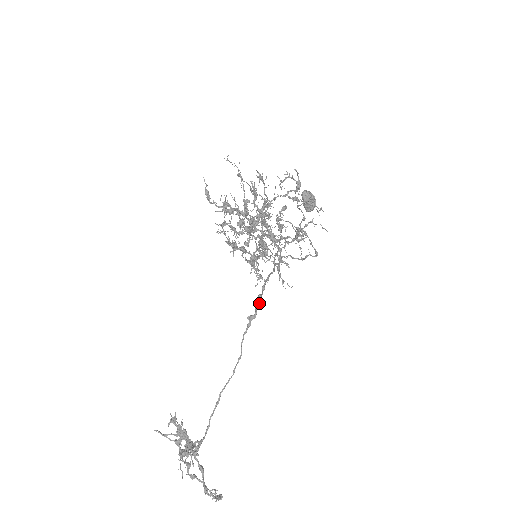
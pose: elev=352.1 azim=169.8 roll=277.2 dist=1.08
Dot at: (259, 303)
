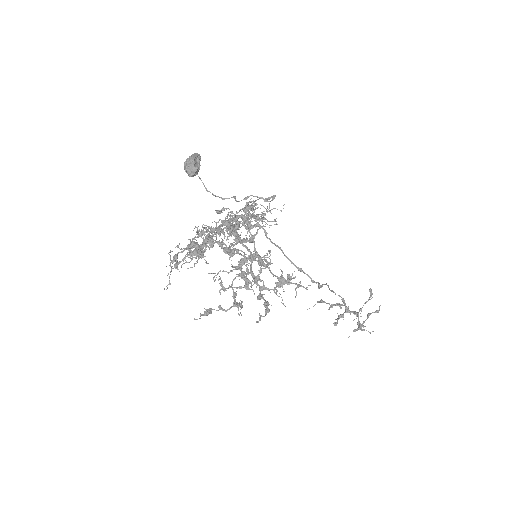
Dot at: occluded
